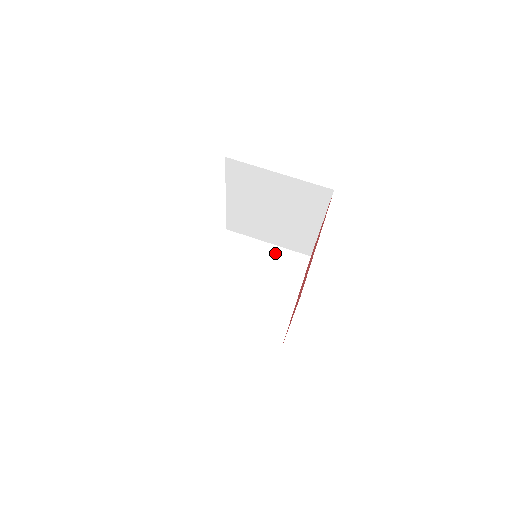
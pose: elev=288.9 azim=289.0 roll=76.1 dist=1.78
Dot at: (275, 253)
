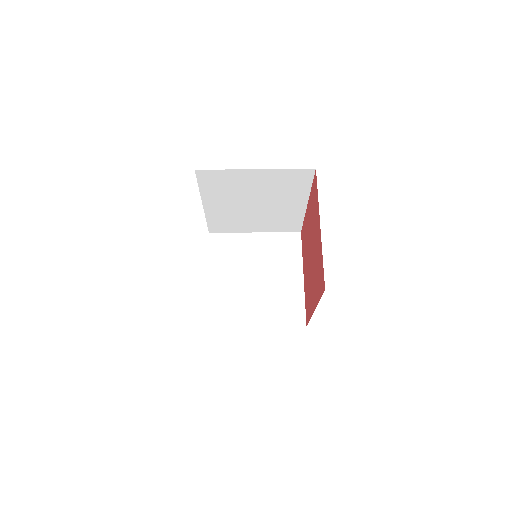
Dot at: (266, 241)
